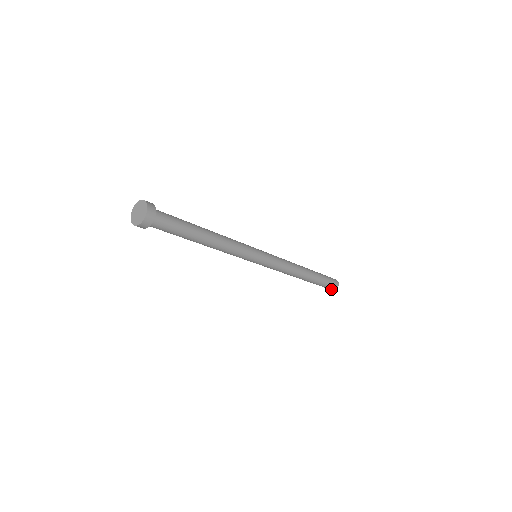
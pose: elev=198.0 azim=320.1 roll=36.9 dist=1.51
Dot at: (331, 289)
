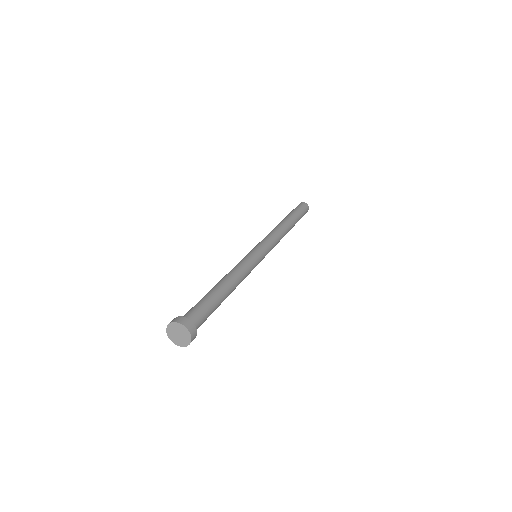
Dot at: occluded
